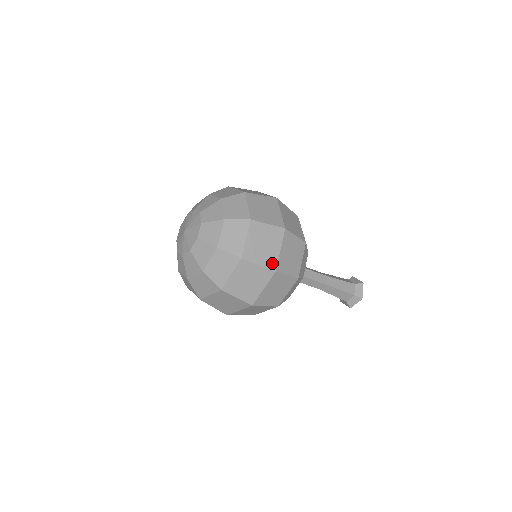
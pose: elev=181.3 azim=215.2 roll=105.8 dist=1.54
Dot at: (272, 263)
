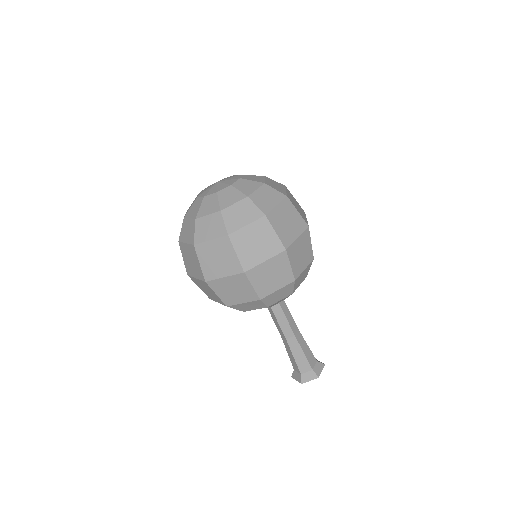
Dot at: (287, 241)
